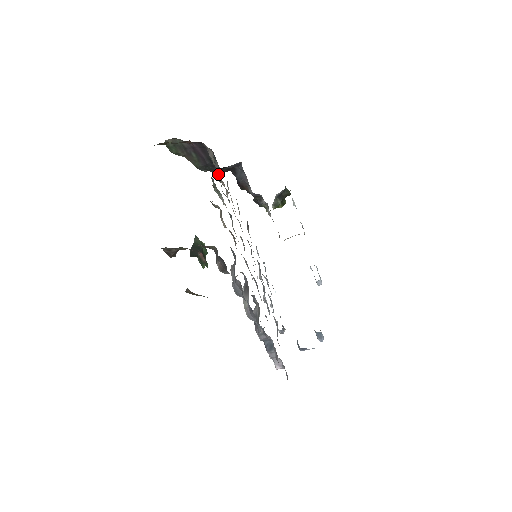
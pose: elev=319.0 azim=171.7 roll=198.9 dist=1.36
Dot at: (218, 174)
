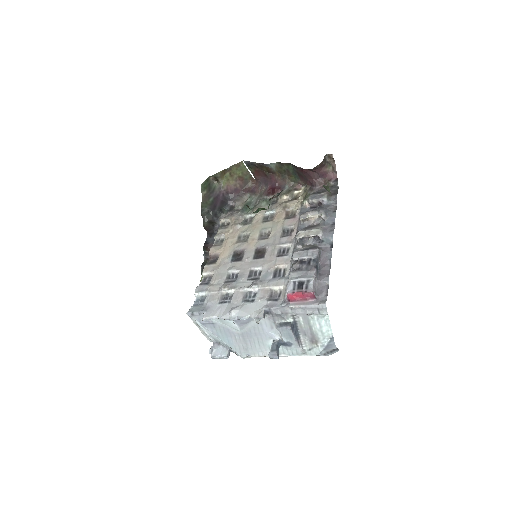
Dot at: (203, 225)
